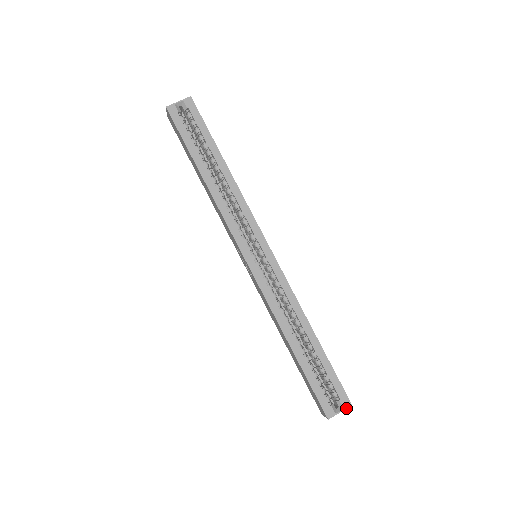
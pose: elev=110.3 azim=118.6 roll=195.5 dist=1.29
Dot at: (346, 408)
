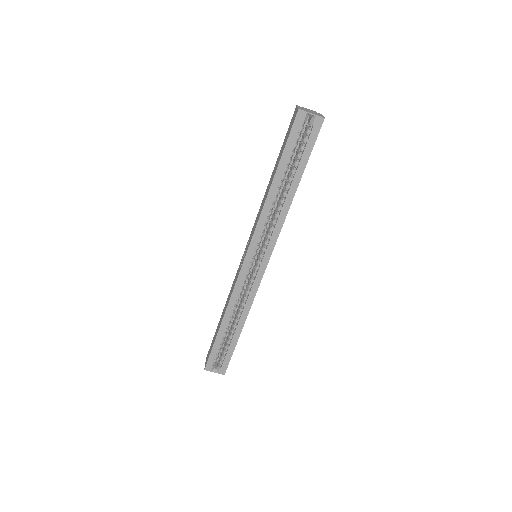
Dot at: (220, 373)
